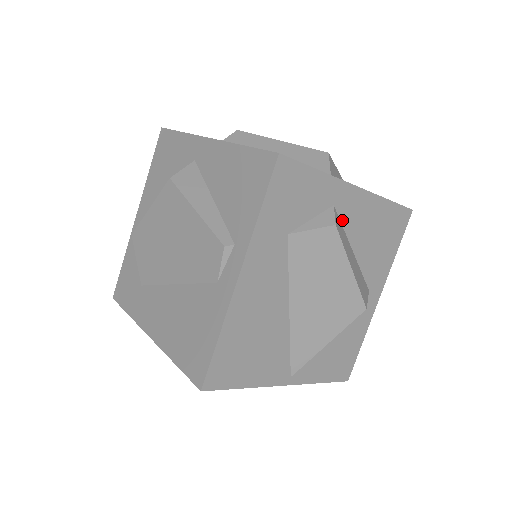
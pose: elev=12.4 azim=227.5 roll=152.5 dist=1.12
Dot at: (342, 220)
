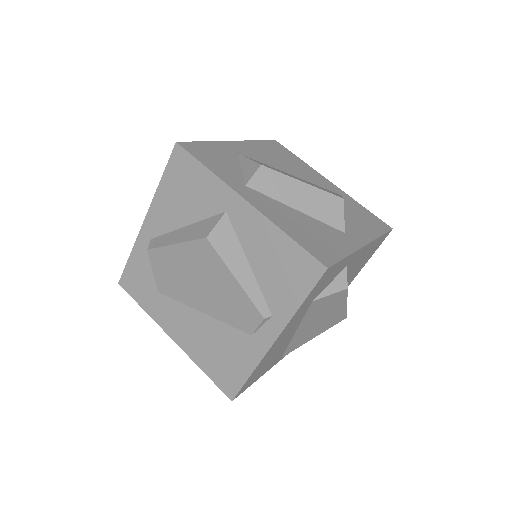
Dot at: (347, 269)
